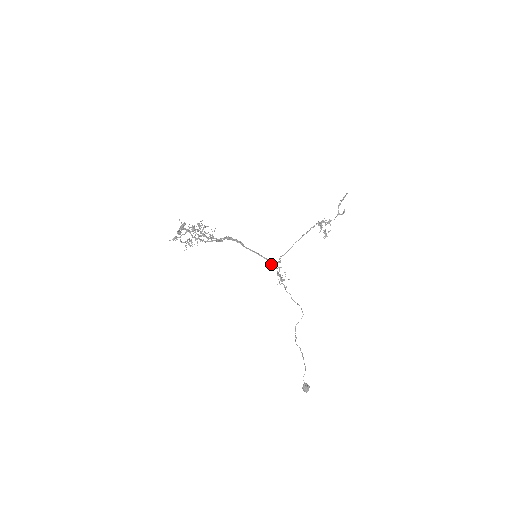
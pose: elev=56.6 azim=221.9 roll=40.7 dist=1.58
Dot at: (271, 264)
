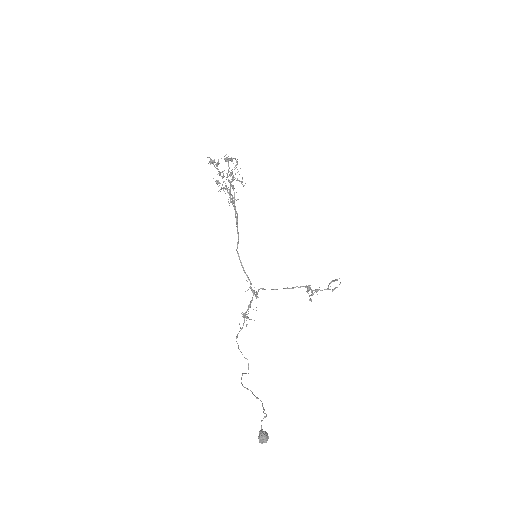
Dot at: (250, 286)
